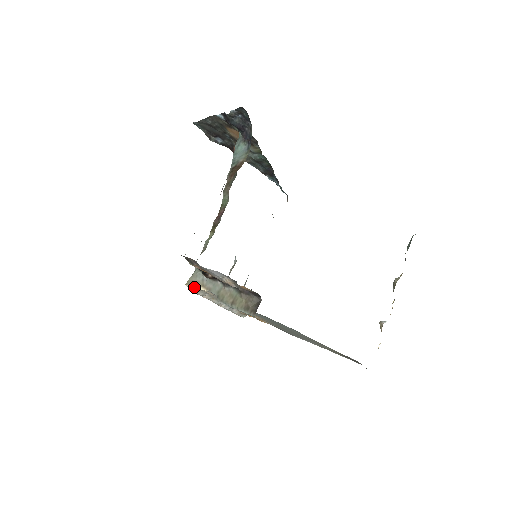
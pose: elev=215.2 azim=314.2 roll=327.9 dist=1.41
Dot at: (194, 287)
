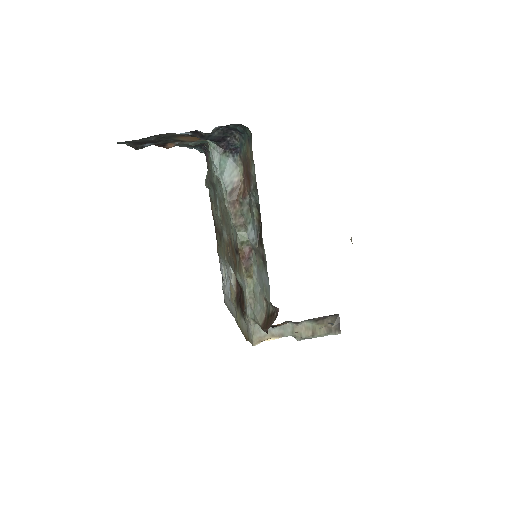
Dot at: (259, 341)
